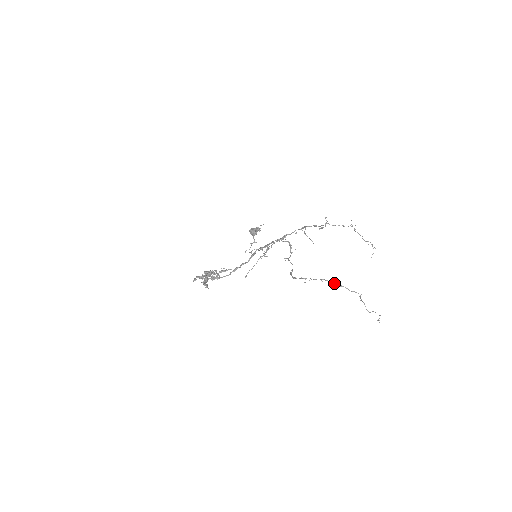
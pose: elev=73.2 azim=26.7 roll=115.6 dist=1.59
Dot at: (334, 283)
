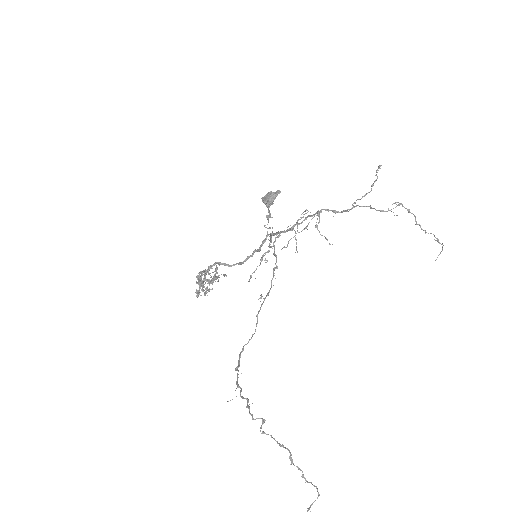
Dot at: occluded
